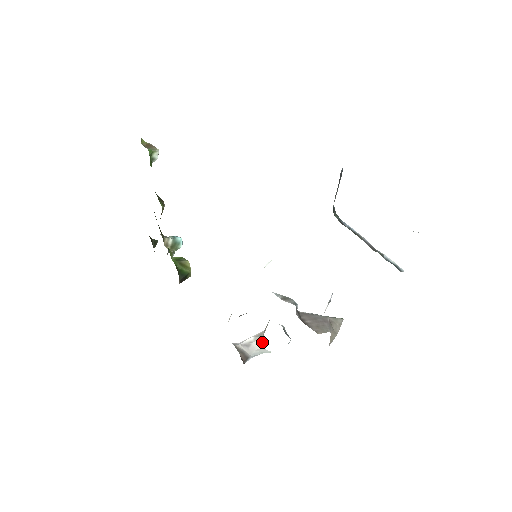
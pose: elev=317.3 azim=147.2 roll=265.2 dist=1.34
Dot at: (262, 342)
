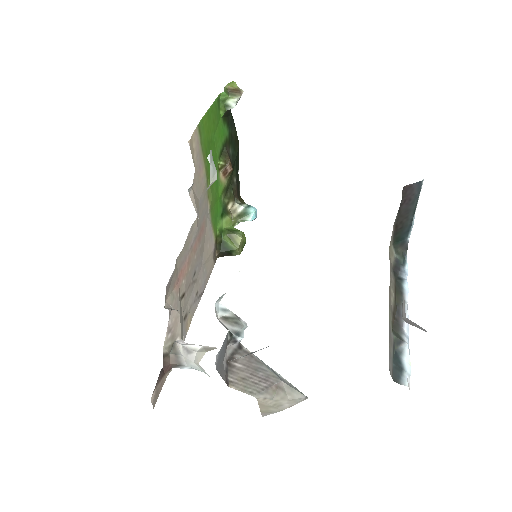
Dot at: occluded
